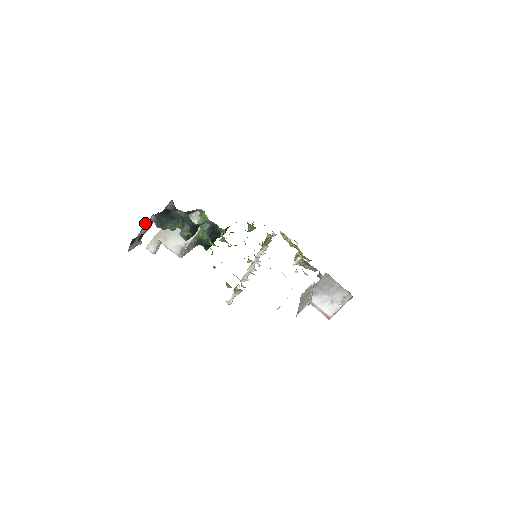
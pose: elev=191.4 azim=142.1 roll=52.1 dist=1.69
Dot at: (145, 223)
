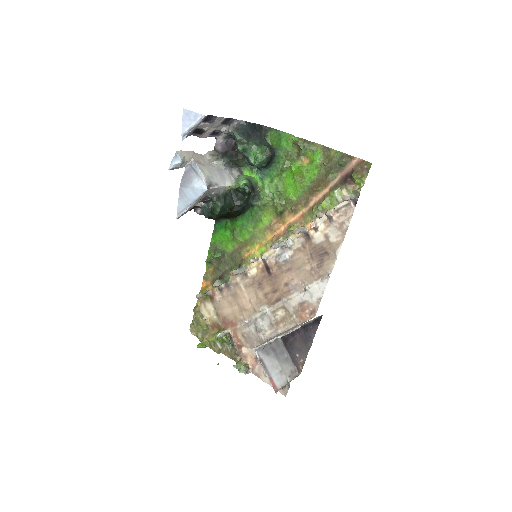
Dot at: (228, 119)
